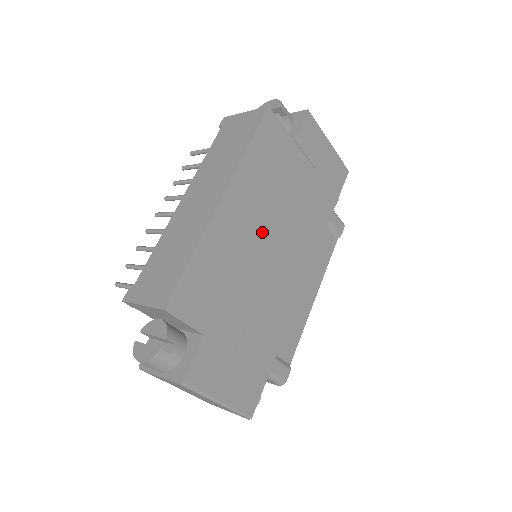
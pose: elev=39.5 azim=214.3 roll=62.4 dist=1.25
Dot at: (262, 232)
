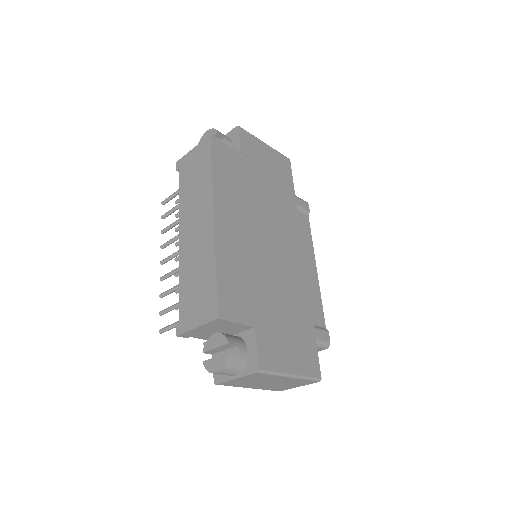
Dot at: (254, 231)
